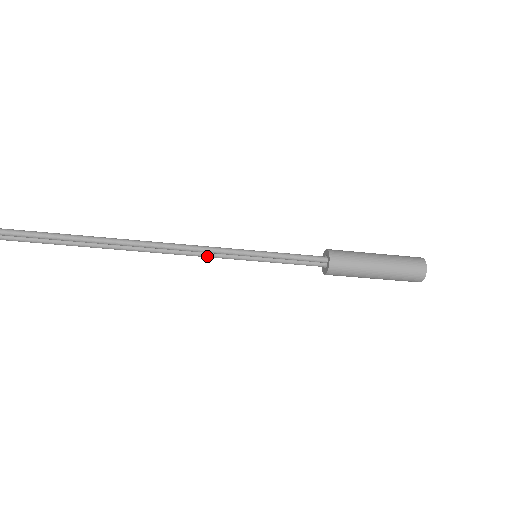
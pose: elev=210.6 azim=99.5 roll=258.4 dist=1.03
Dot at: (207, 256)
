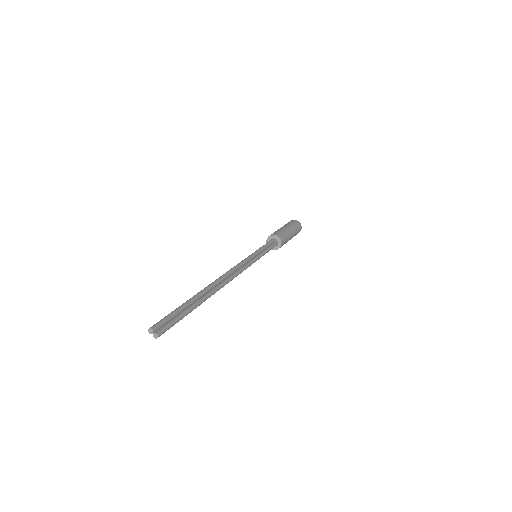
Dot at: occluded
